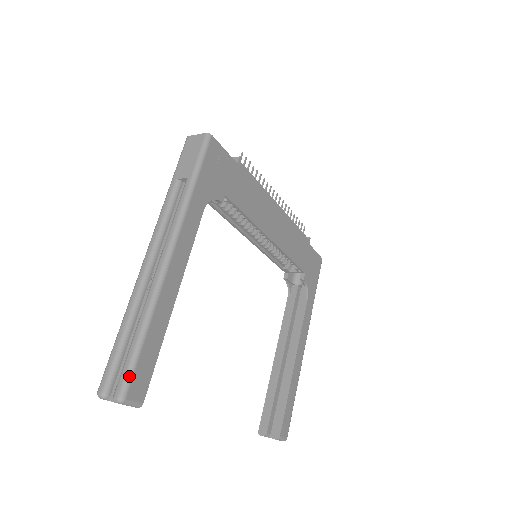
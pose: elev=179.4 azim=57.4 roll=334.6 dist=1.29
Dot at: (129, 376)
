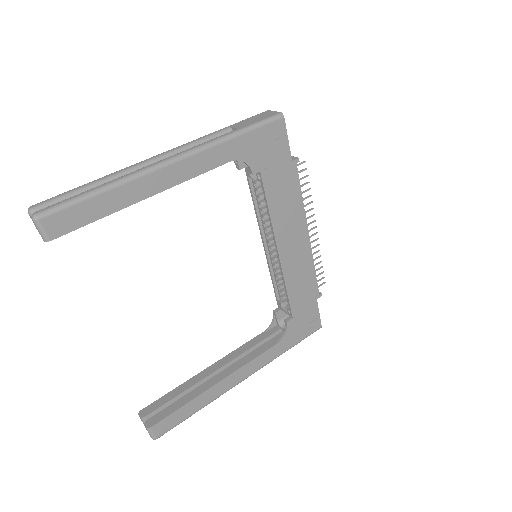
Dot at: (58, 208)
